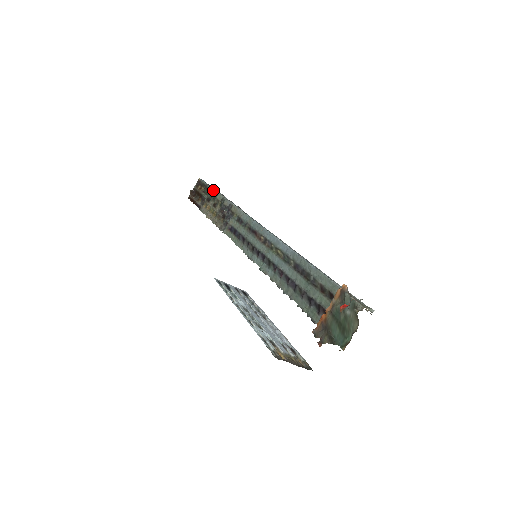
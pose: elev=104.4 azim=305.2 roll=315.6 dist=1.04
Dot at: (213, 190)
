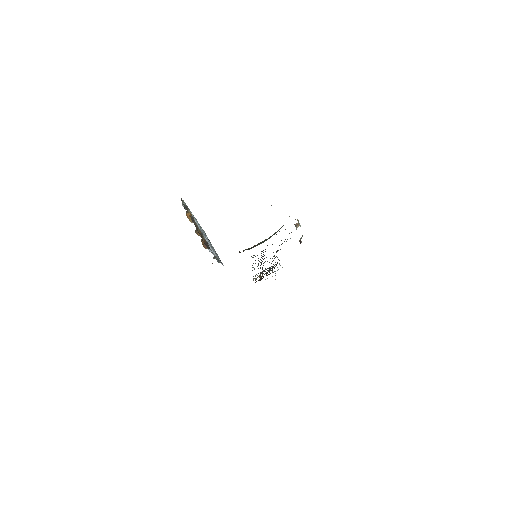
Dot at: occluded
